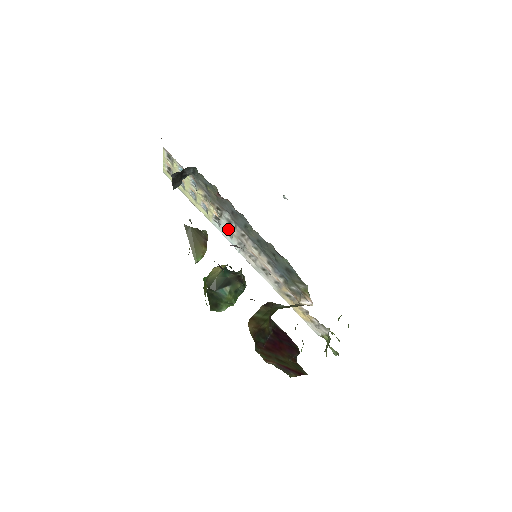
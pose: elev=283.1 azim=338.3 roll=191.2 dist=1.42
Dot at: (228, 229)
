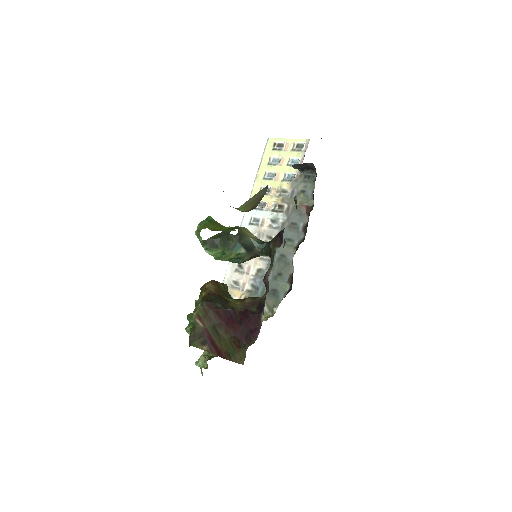
Dot at: (258, 219)
